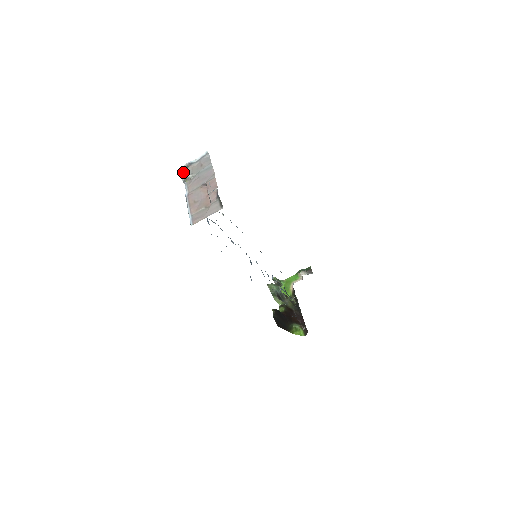
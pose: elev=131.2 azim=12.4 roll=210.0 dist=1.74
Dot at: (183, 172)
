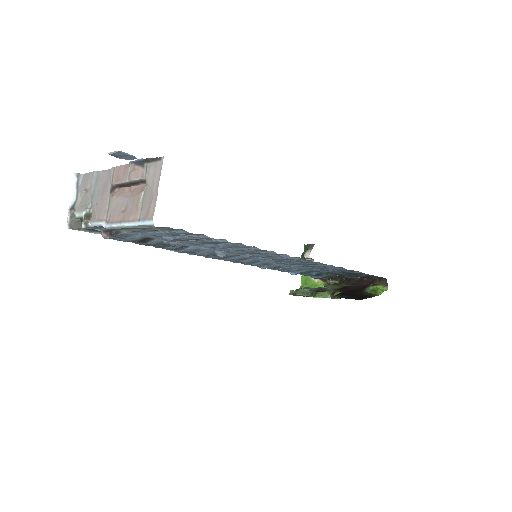
Dot at: occluded
